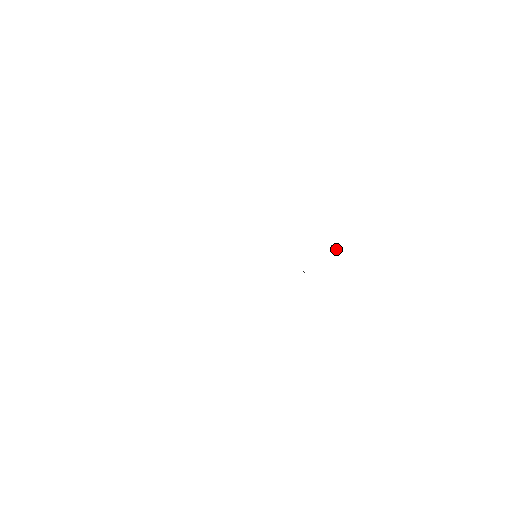
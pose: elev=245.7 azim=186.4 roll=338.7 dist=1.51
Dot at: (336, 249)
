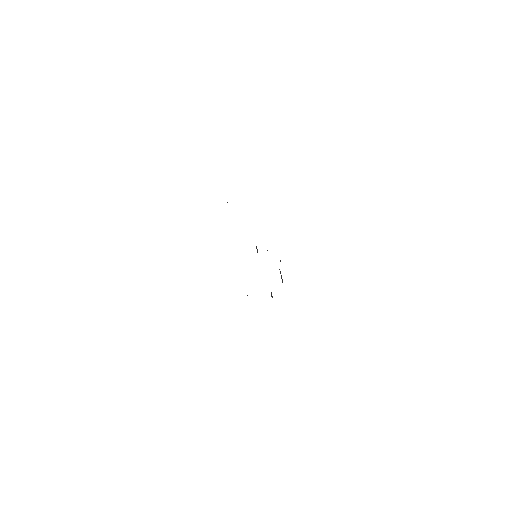
Dot at: (282, 279)
